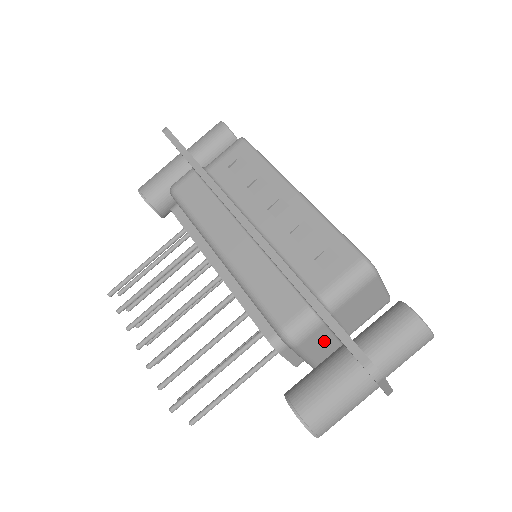
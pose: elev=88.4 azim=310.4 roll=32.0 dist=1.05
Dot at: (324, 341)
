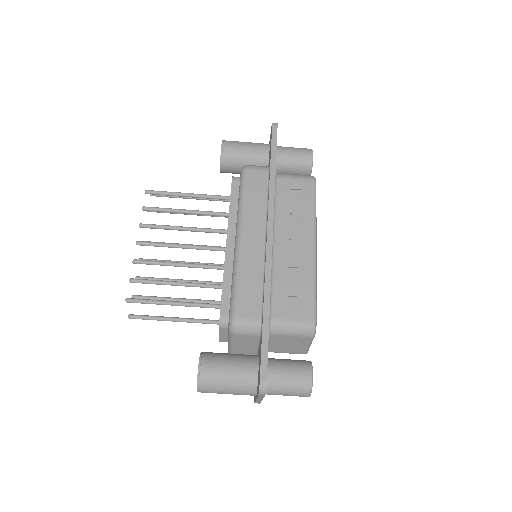
Dot at: (250, 344)
